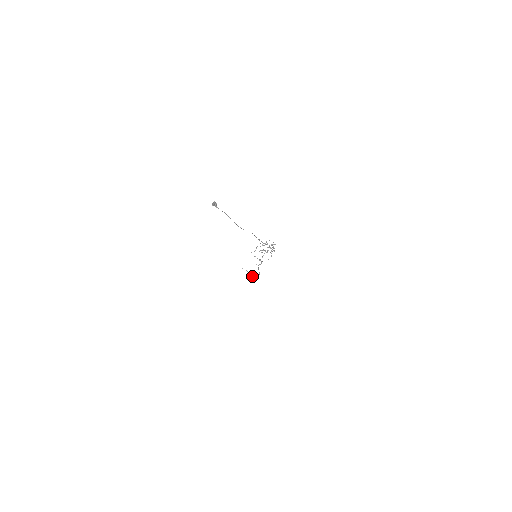
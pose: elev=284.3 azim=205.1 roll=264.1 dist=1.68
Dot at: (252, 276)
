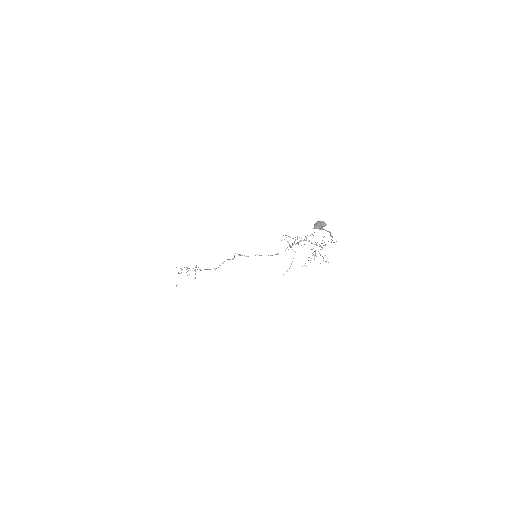
Dot at: occluded
